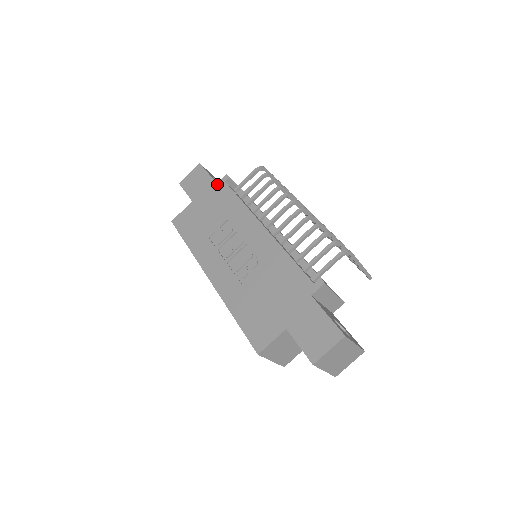
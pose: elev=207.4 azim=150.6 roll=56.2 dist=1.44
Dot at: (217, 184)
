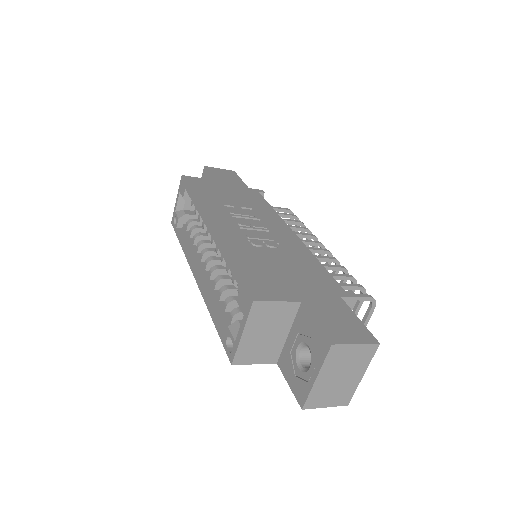
Dot at: (249, 188)
